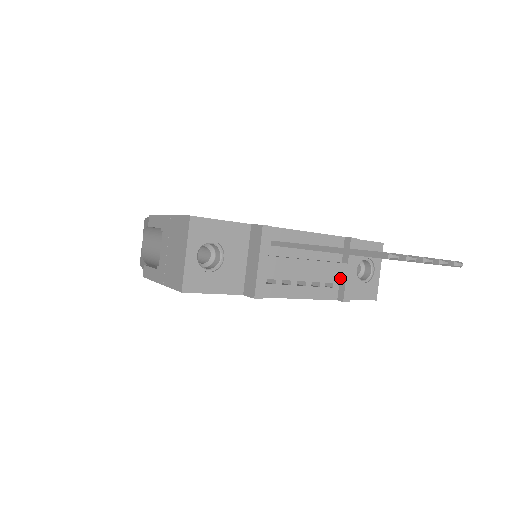
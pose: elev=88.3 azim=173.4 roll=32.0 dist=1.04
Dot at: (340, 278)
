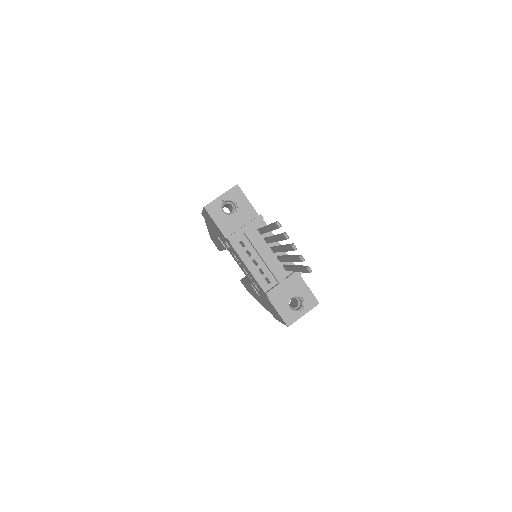
Dot at: (277, 284)
